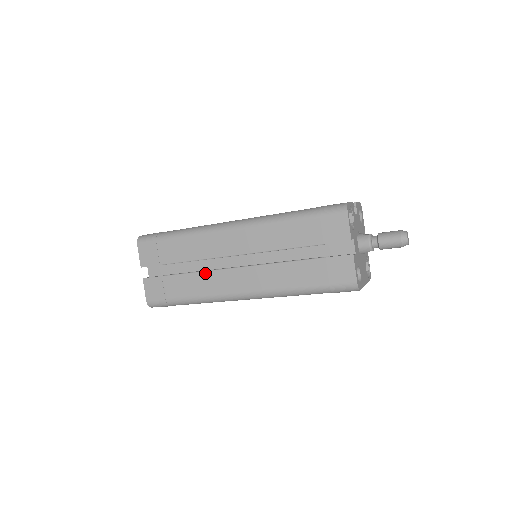
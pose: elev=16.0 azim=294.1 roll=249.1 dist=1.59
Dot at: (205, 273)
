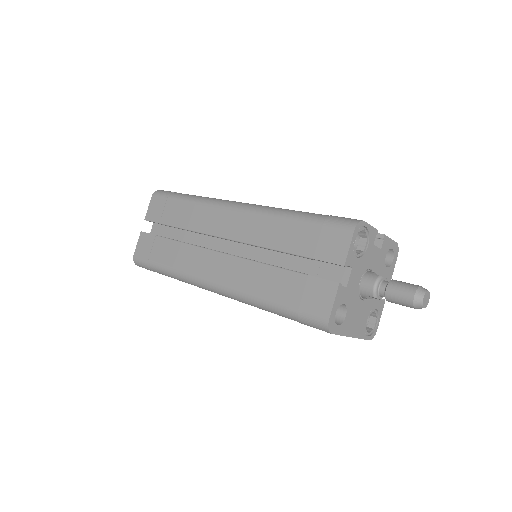
Dot at: (191, 247)
